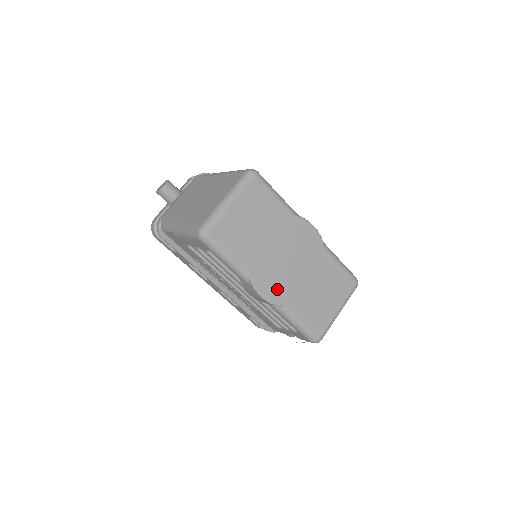
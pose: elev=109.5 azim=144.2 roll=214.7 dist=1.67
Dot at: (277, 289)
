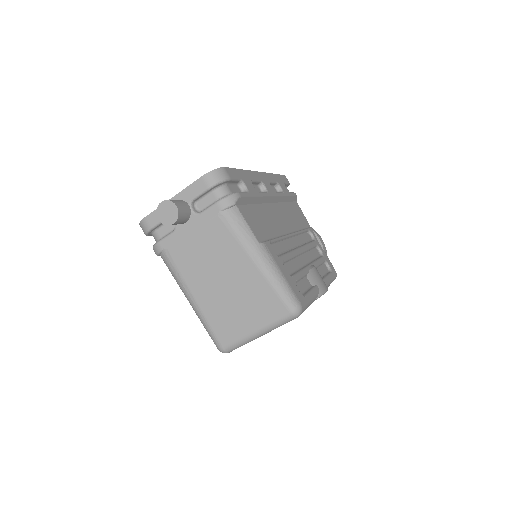
Dot at: occluded
